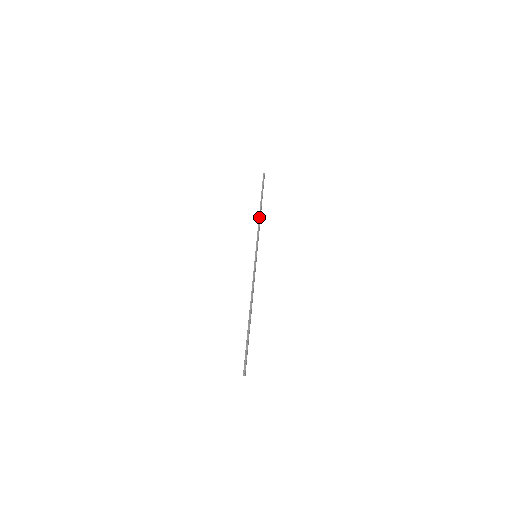
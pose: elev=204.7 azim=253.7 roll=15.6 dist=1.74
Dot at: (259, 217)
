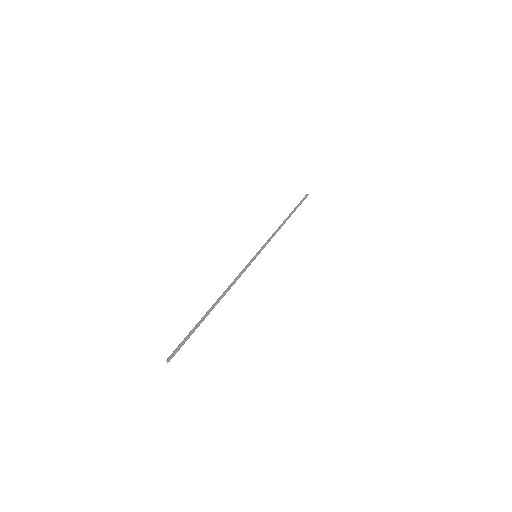
Dot at: (280, 226)
